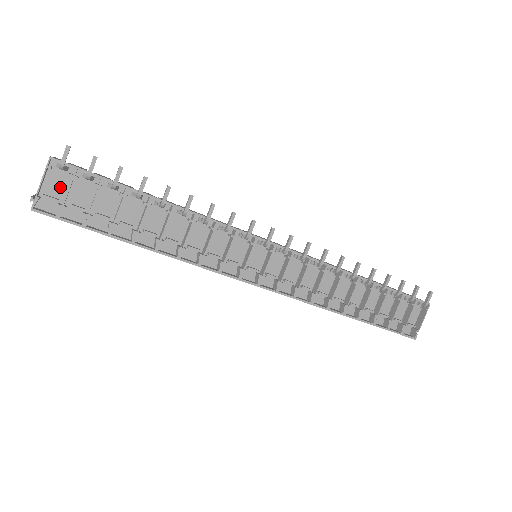
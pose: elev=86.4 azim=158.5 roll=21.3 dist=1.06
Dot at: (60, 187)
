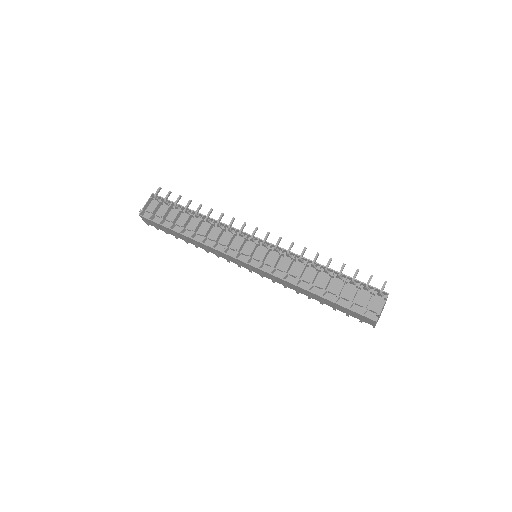
Dot at: occluded
